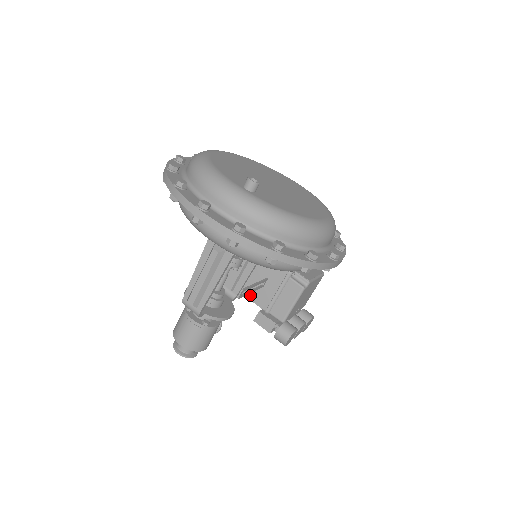
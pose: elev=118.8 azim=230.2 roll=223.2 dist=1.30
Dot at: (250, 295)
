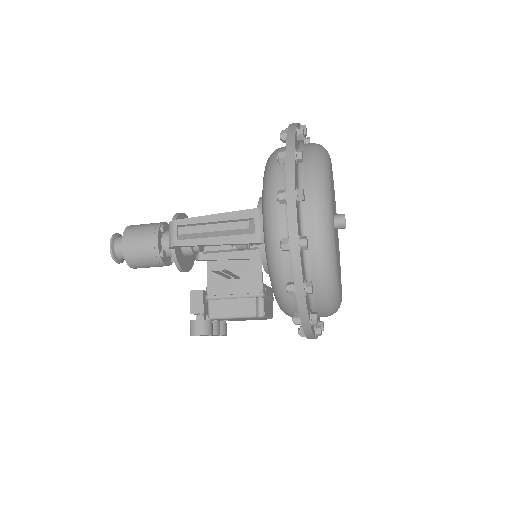
Dot at: (212, 272)
